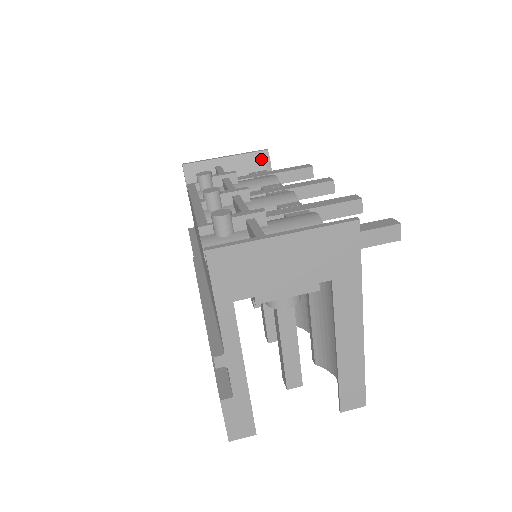
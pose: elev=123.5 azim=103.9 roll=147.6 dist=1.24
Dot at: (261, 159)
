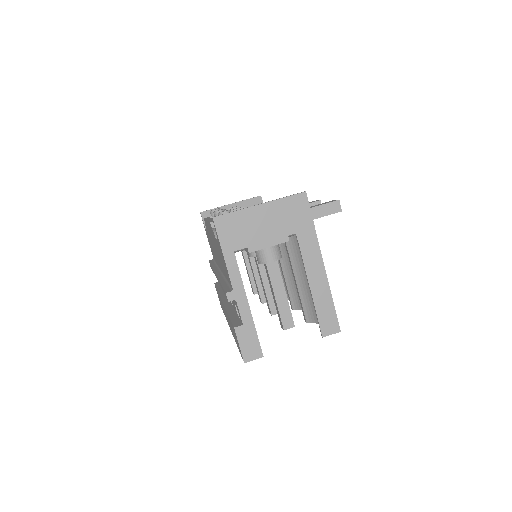
Dot at: (256, 202)
